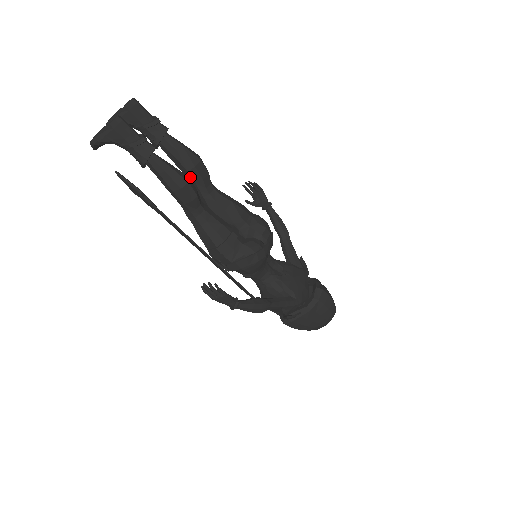
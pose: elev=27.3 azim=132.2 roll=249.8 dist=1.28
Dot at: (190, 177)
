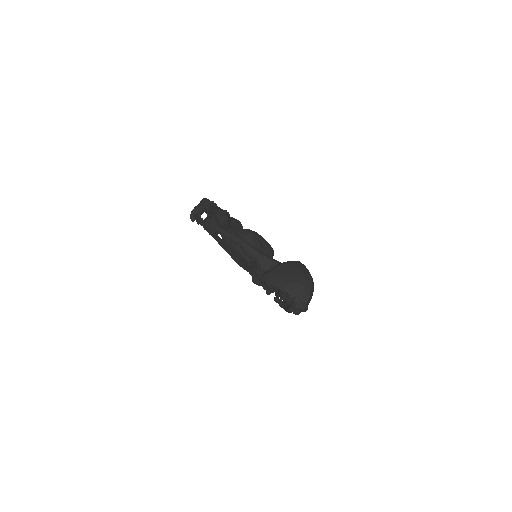
Dot at: occluded
